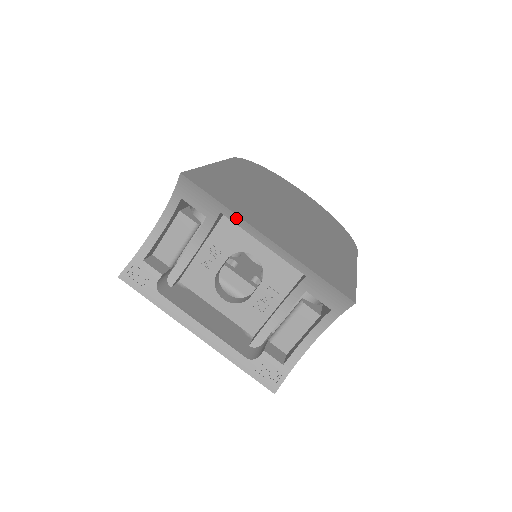
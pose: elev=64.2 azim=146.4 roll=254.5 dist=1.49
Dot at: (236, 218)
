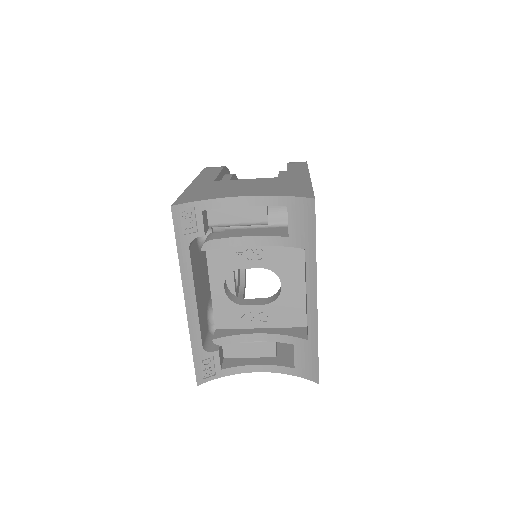
Dot at: (312, 266)
